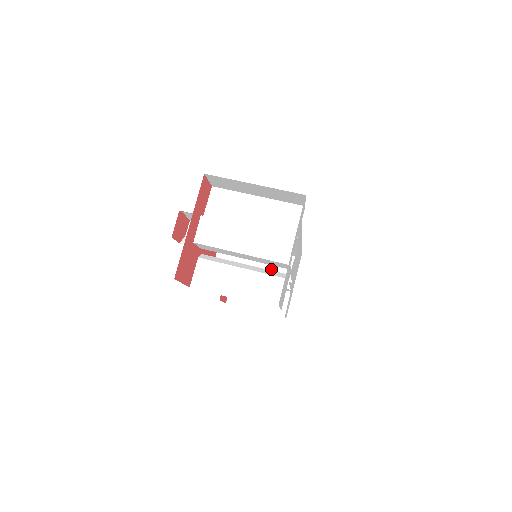
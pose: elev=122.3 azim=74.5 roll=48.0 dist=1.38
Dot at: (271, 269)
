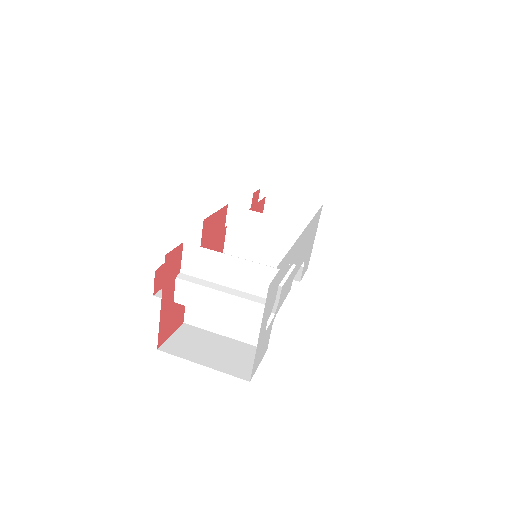
Dot at: occluded
